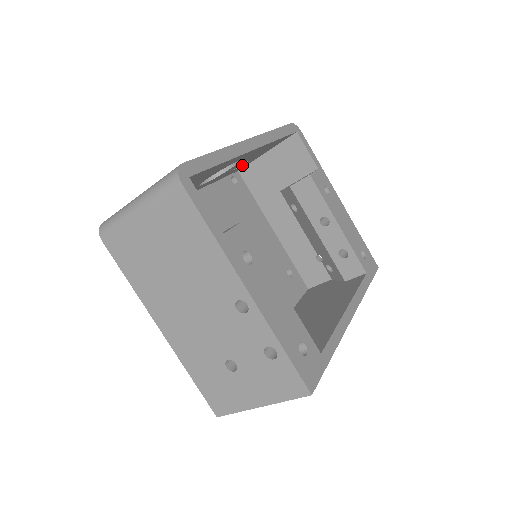
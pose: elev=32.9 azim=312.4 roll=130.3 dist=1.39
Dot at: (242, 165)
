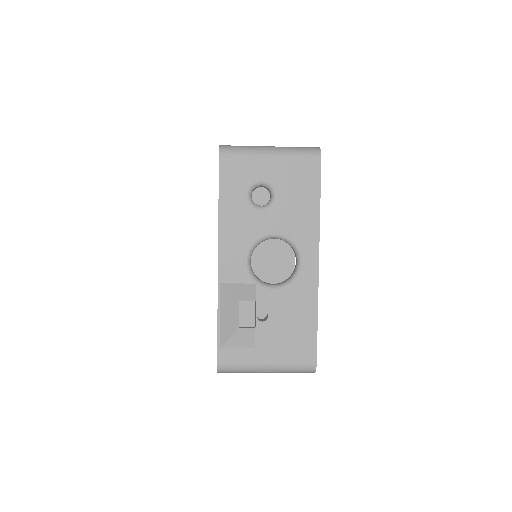
Dot at: (256, 187)
